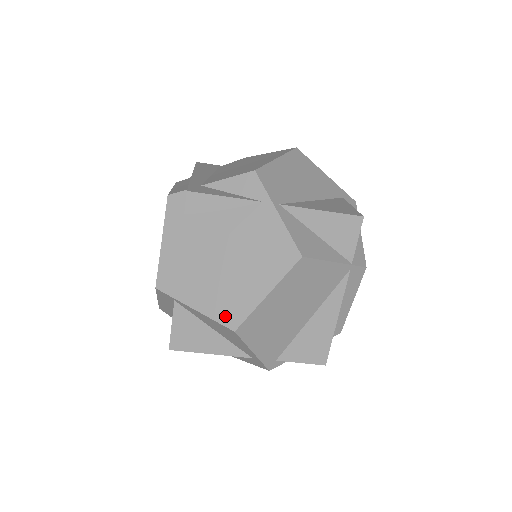
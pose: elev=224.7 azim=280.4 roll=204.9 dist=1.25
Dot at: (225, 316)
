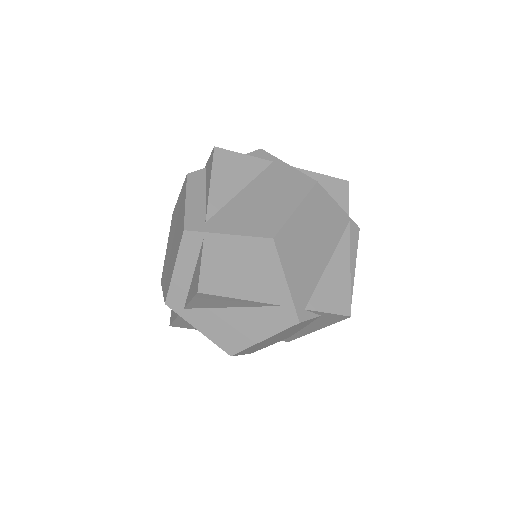
Dot at: (261, 231)
